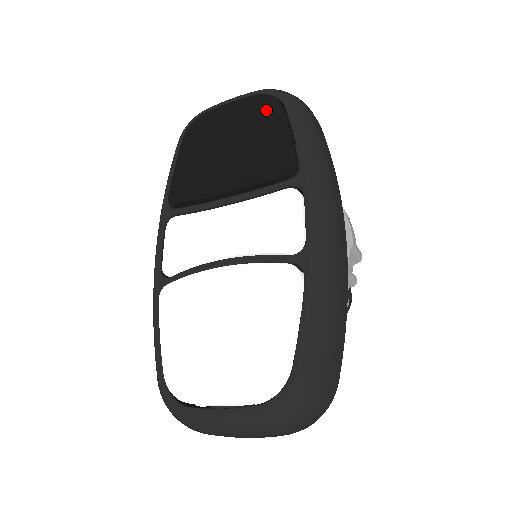
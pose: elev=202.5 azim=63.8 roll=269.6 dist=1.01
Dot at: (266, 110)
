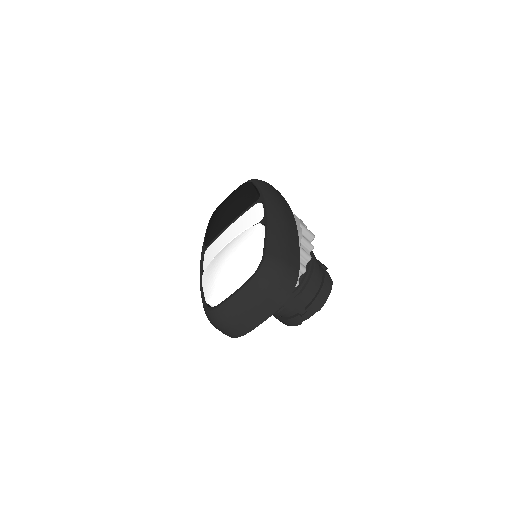
Dot at: (243, 186)
